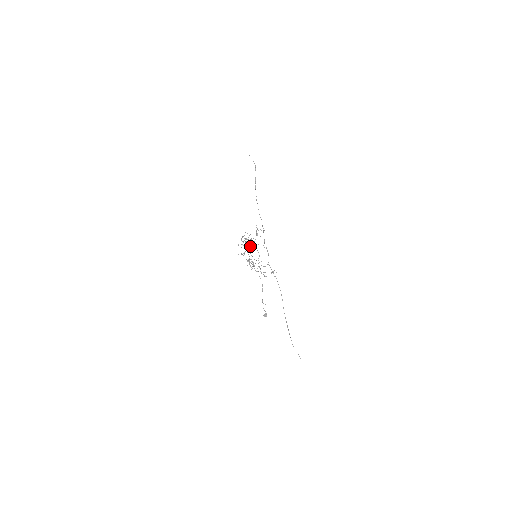
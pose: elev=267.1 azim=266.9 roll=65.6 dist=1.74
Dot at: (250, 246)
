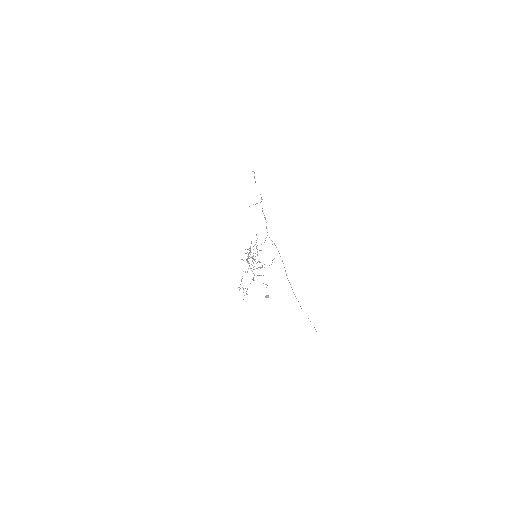
Dot at: occluded
